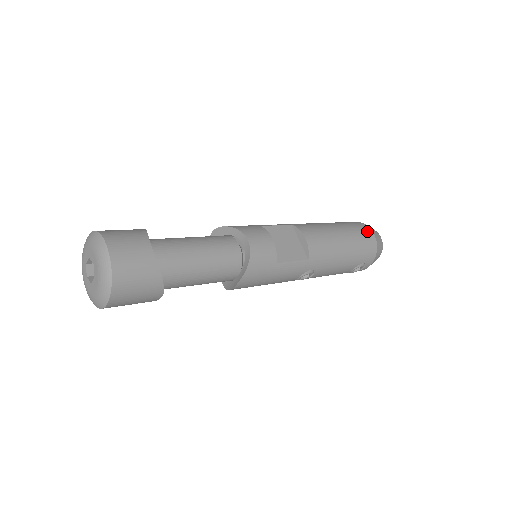
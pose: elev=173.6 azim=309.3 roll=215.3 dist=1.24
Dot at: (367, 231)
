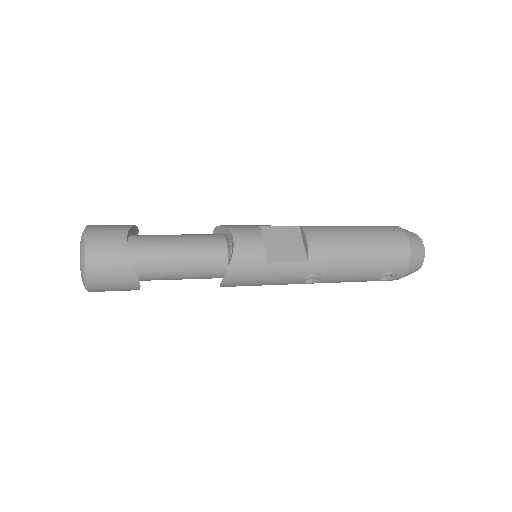
Dot at: (399, 236)
